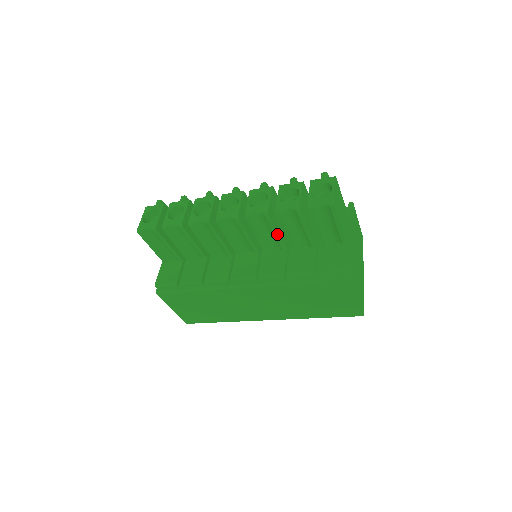
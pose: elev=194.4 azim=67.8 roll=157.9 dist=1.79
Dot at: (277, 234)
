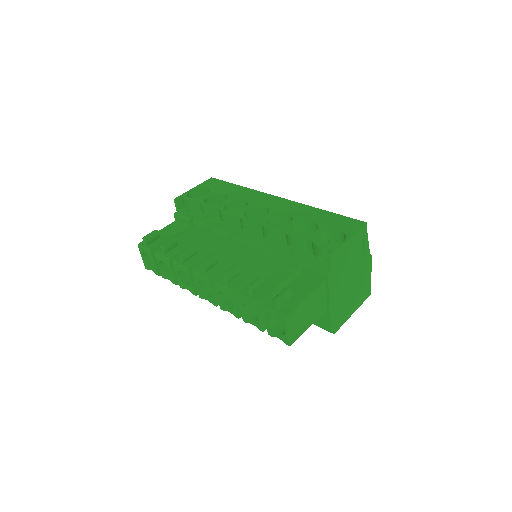
Dot at: occluded
